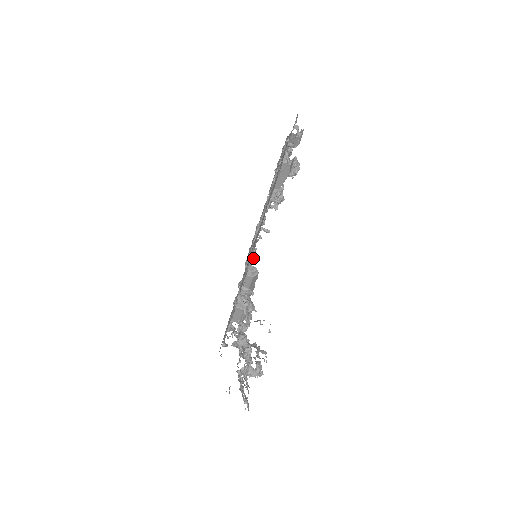
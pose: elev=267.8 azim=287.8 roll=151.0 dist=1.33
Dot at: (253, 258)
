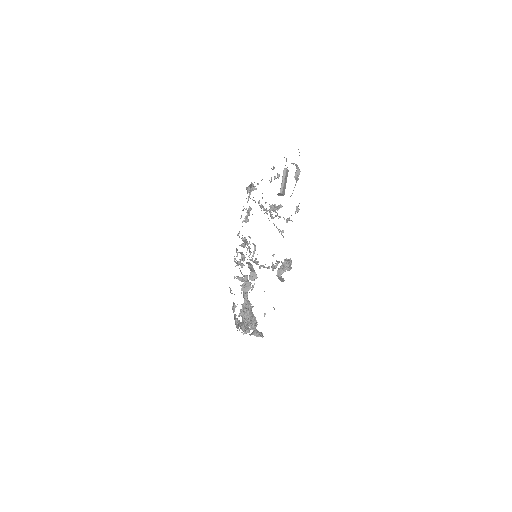
Dot at: occluded
